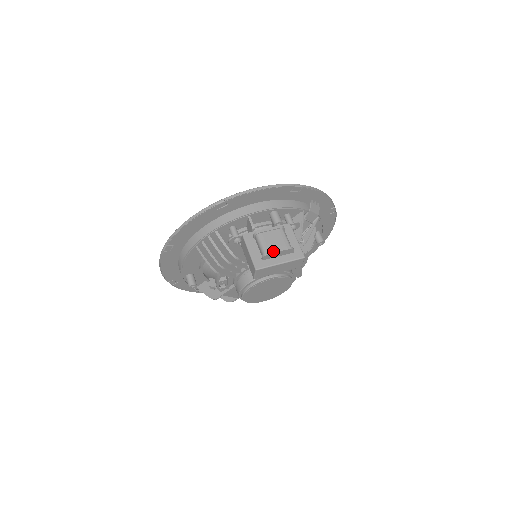
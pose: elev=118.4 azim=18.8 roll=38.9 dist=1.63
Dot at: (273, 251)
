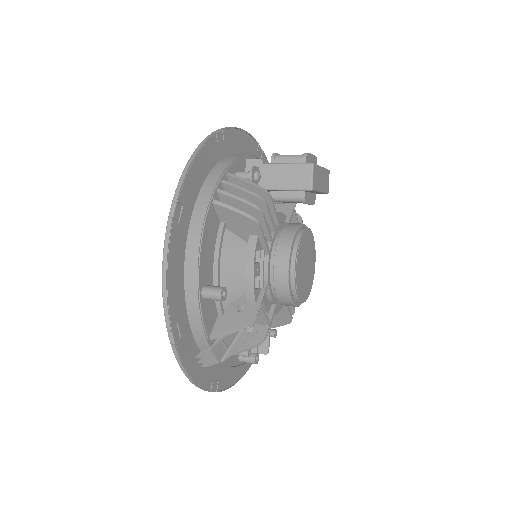
Dot at: (308, 153)
